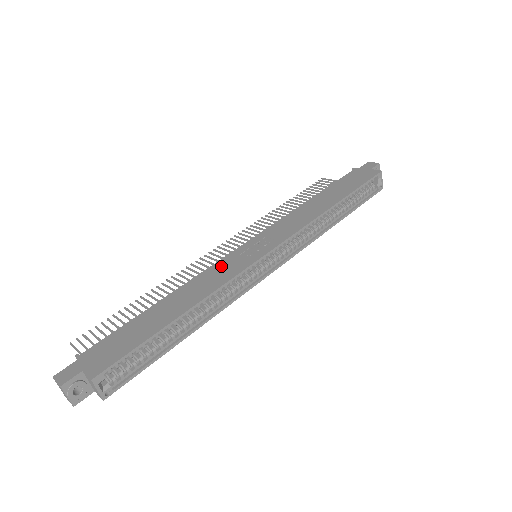
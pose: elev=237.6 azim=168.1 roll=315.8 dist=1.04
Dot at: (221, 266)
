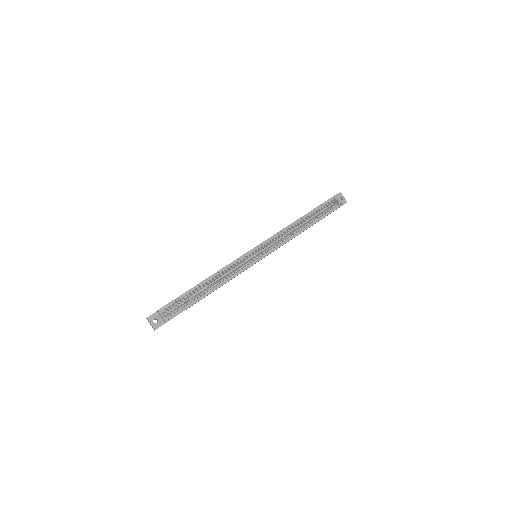
Dot at: occluded
